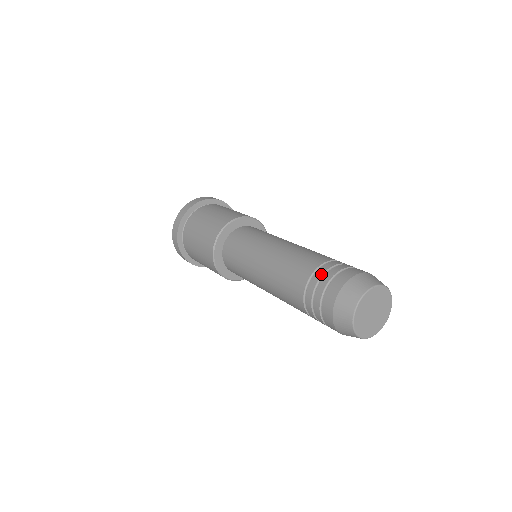
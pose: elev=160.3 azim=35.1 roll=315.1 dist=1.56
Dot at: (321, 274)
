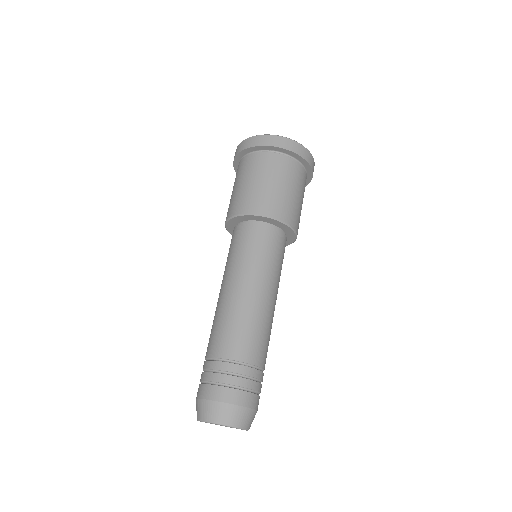
Dot at: (214, 368)
